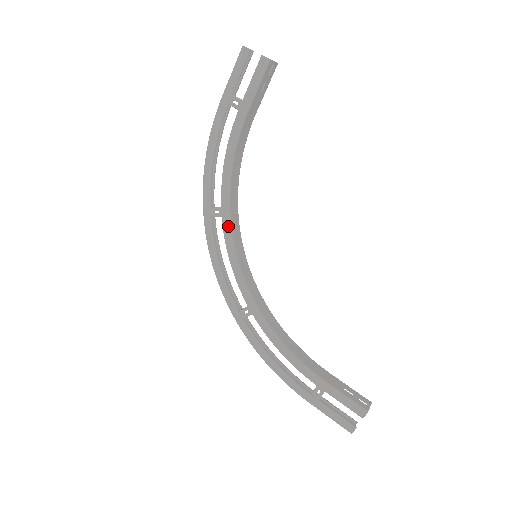
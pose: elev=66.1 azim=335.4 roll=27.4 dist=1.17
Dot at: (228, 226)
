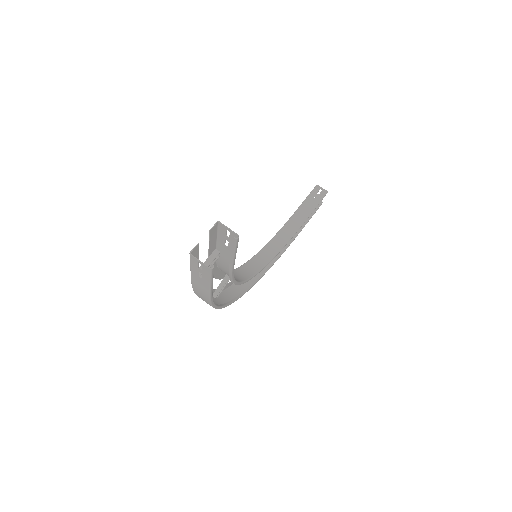
Dot at: occluded
